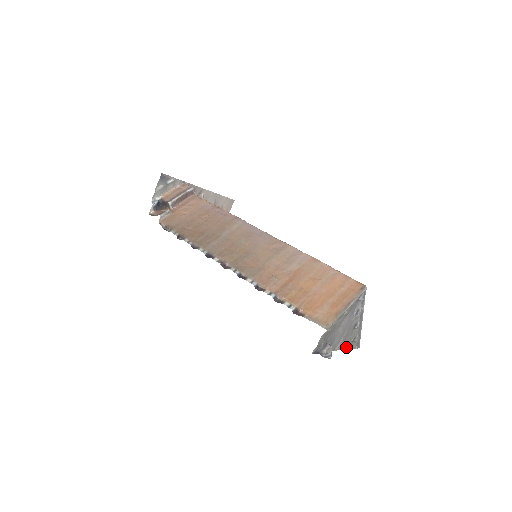
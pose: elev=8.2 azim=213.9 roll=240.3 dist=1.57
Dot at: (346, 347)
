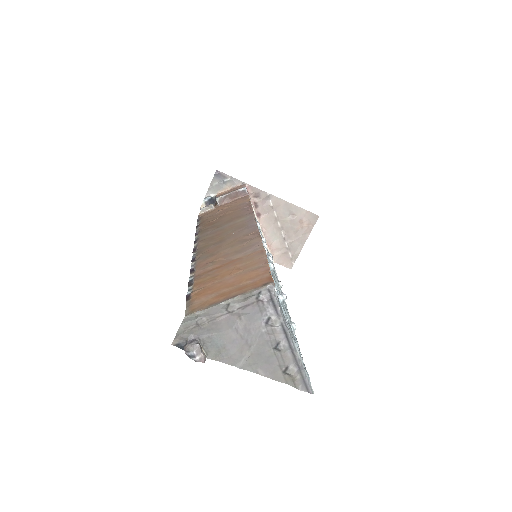
Dot at: (271, 375)
